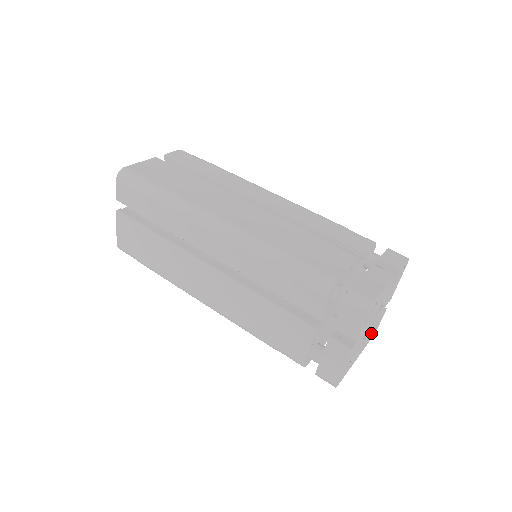
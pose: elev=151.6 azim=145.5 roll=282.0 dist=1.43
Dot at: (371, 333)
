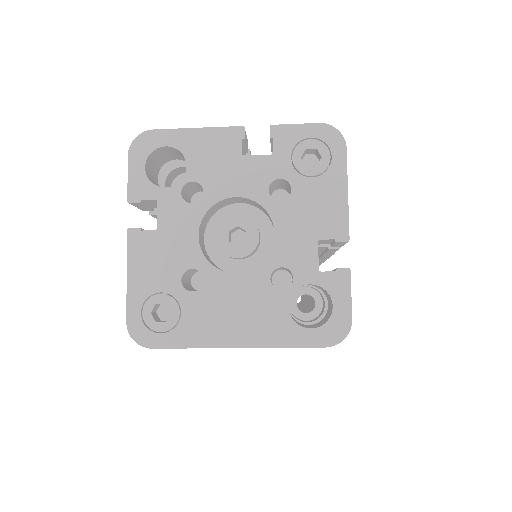
Dot at: (287, 302)
